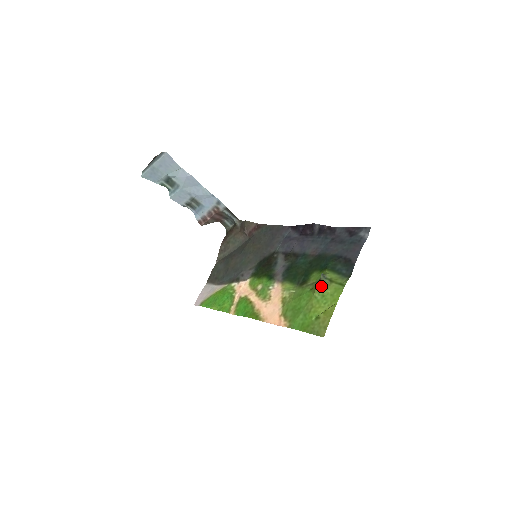
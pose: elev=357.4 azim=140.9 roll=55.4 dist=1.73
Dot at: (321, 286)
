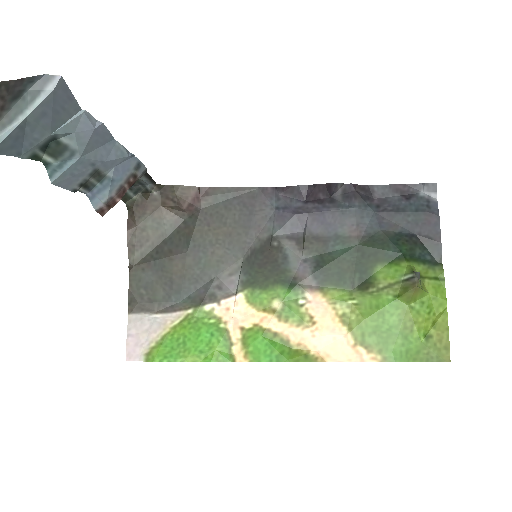
Dot at: (420, 291)
